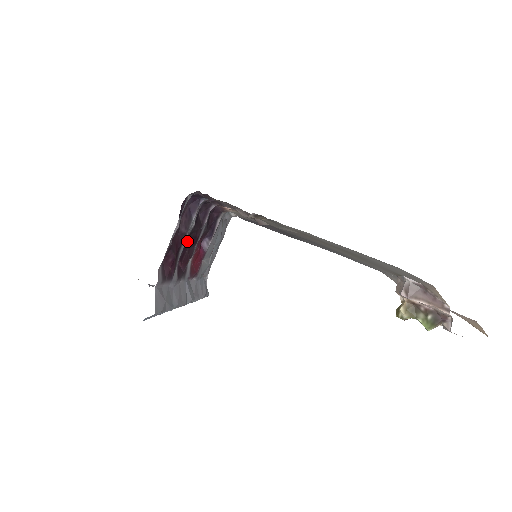
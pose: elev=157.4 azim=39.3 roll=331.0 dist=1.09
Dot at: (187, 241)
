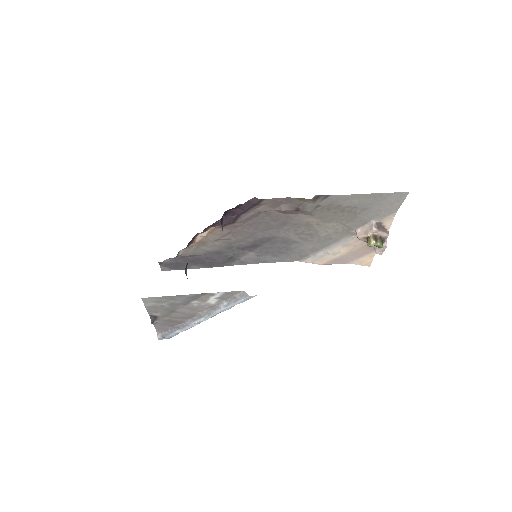
Dot at: occluded
